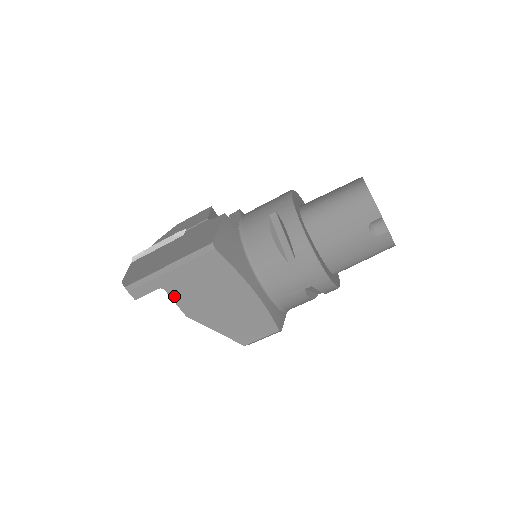
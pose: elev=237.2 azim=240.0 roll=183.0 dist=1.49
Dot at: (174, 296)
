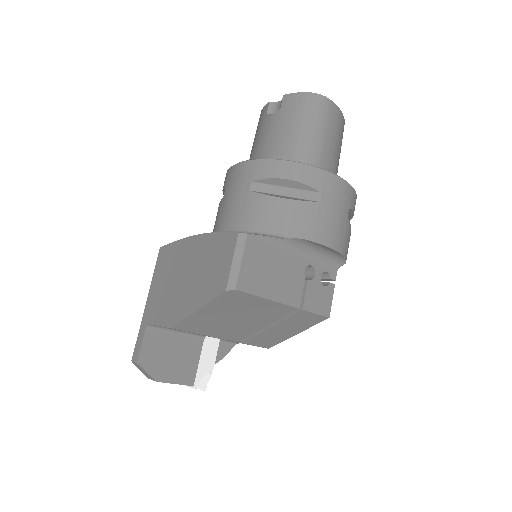
Dot at: (156, 321)
